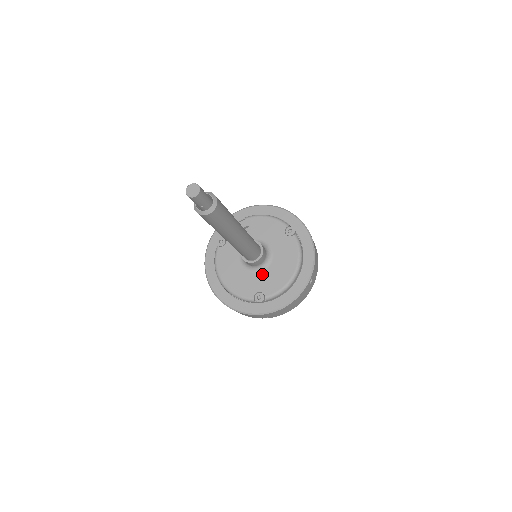
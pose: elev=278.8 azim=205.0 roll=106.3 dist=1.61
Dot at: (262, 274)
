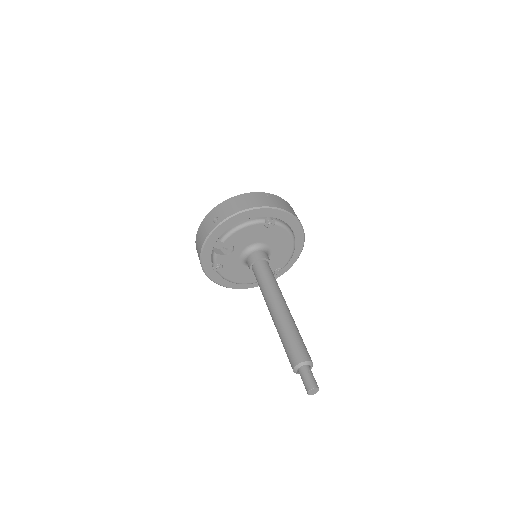
Dot at: occluded
